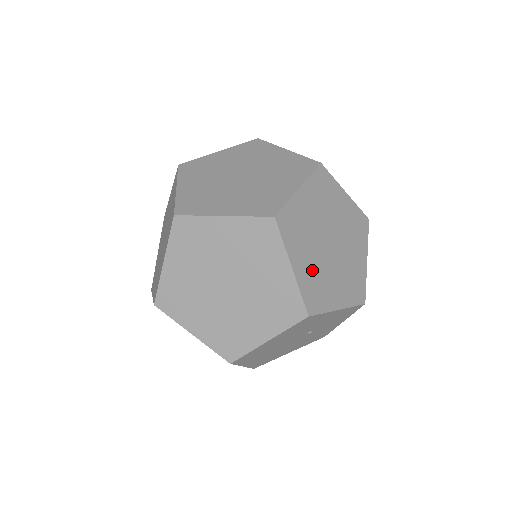
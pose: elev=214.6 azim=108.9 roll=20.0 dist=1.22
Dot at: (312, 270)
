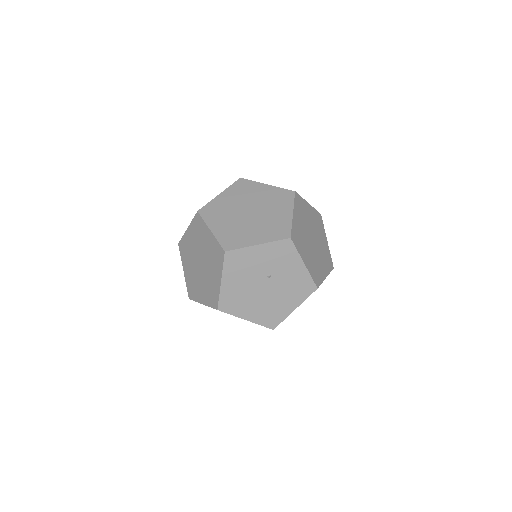
Dot at: (230, 229)
